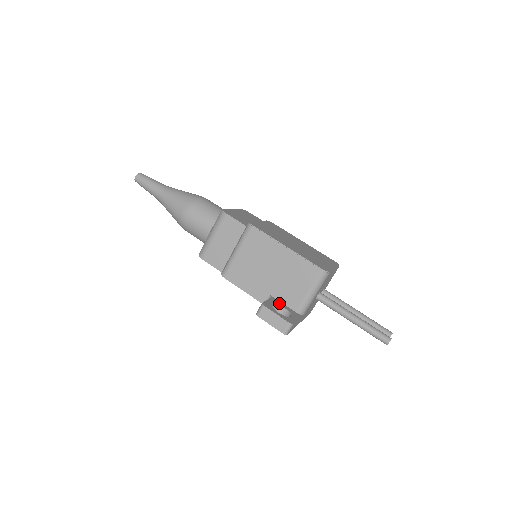
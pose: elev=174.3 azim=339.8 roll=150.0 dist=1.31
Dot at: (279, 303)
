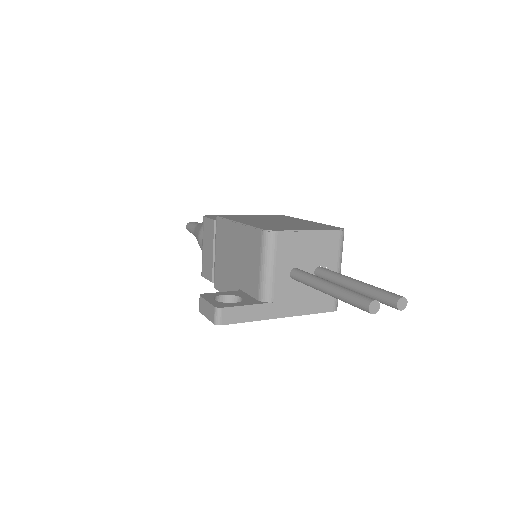
Dot at: (240, 294)
